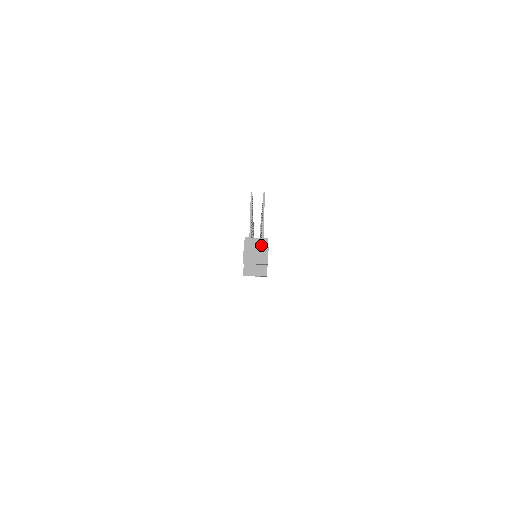
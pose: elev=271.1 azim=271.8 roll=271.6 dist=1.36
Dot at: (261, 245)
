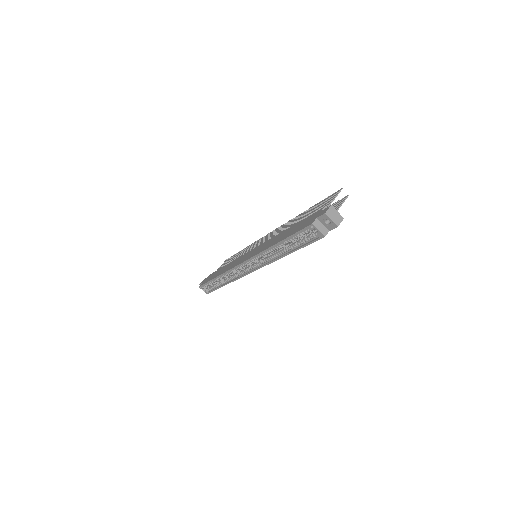
Dot at: occluded
